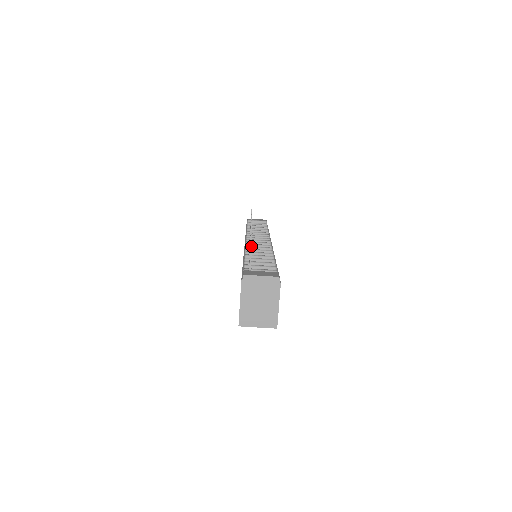
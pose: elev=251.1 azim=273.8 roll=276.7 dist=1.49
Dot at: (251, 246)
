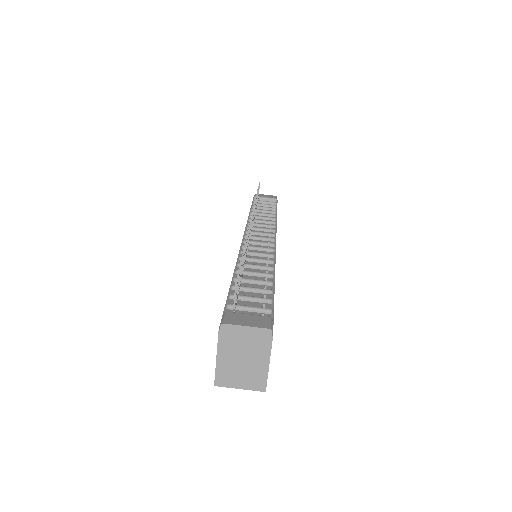
Dot at: (236, 279)
